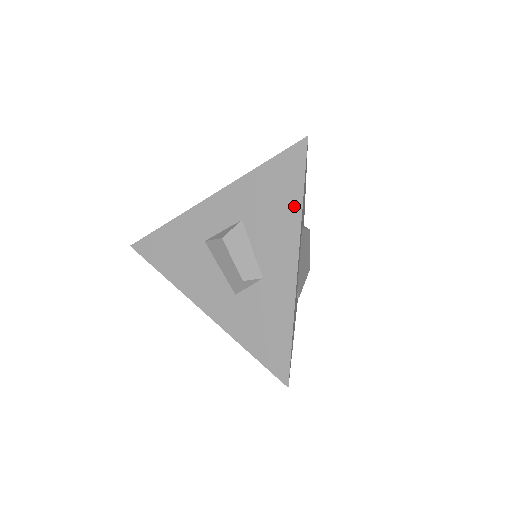
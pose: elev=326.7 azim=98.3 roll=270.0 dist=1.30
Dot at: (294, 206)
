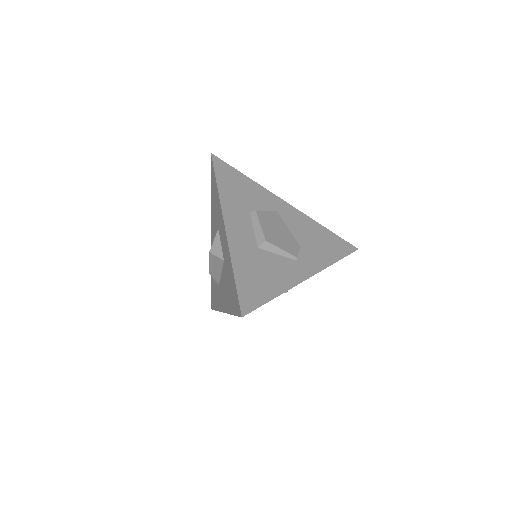
Dot at: (230, 307)
